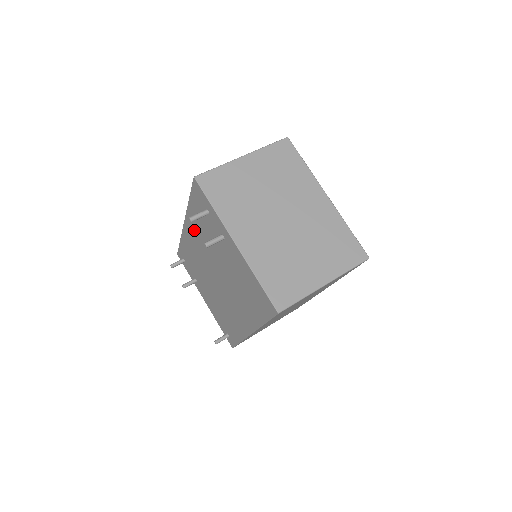
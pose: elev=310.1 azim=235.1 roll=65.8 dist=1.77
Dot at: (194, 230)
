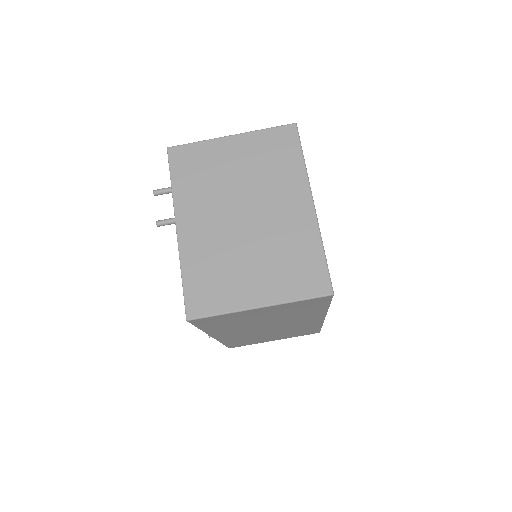
Dot at: occluded
